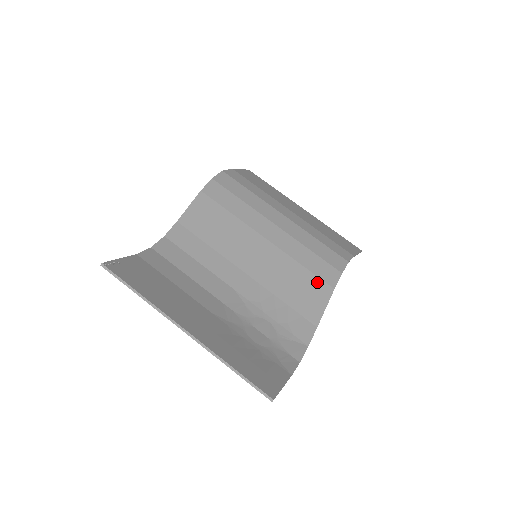
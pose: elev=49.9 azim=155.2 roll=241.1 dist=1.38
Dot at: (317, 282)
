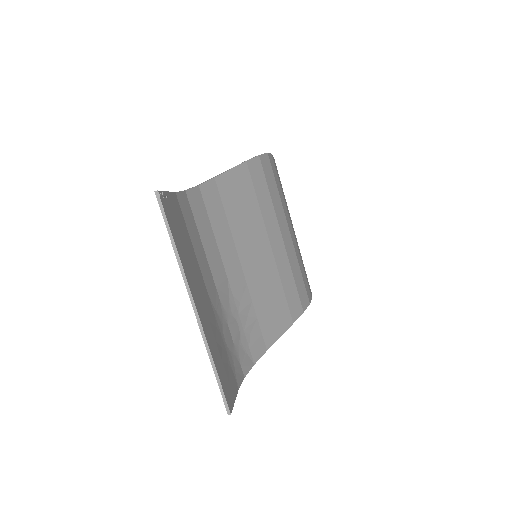
Dot at: (285, 310)
